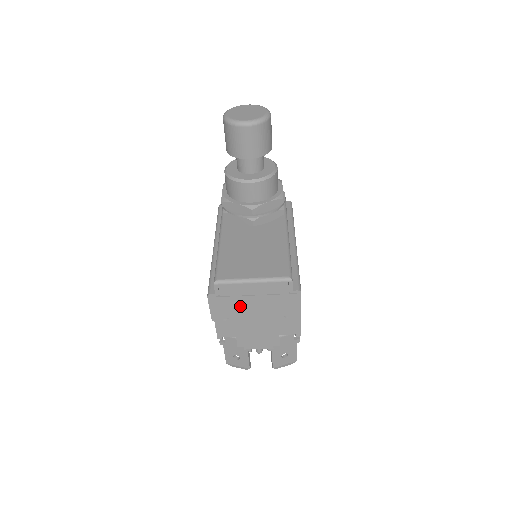
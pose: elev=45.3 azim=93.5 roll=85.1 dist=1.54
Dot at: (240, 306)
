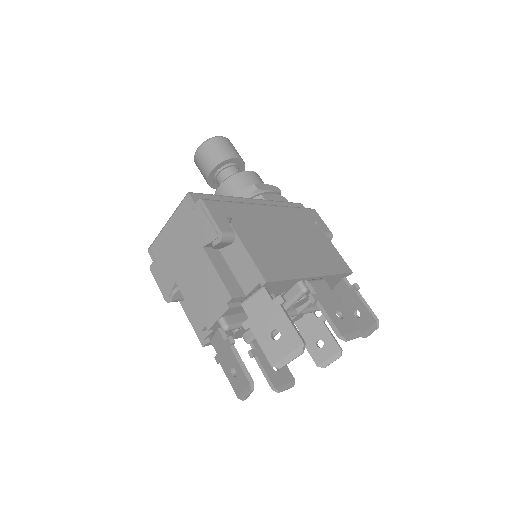
Dot at: (173, 262)
